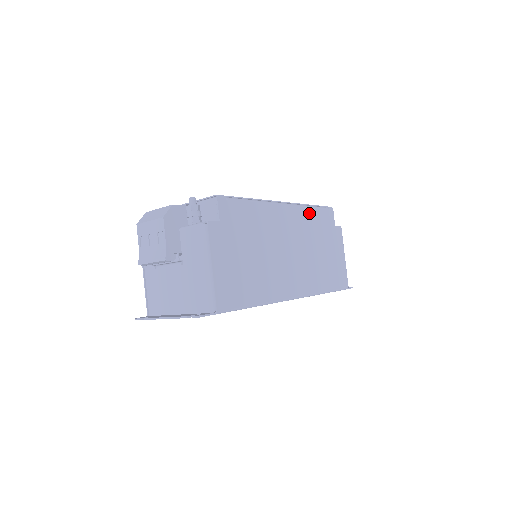
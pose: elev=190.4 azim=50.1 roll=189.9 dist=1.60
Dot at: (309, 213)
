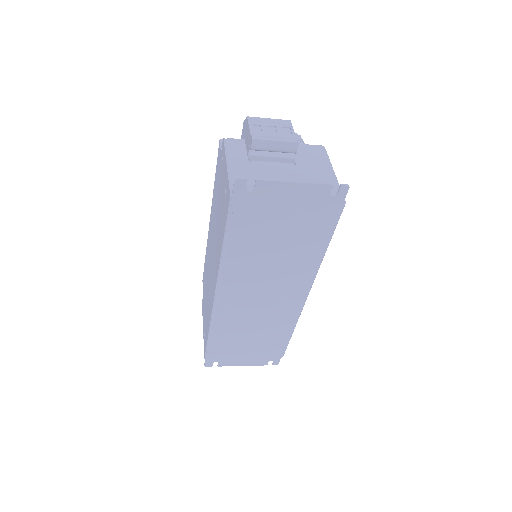
Dot at: occluded
